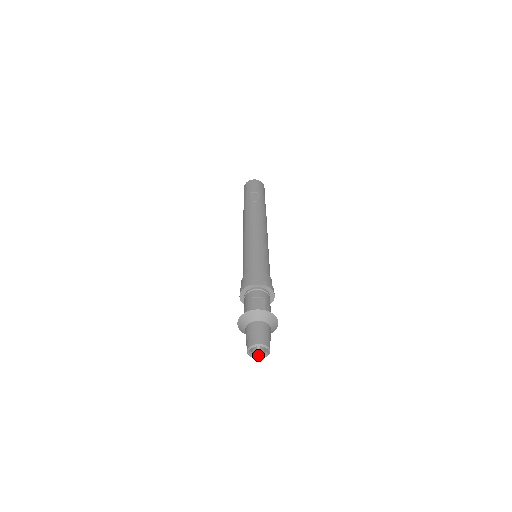
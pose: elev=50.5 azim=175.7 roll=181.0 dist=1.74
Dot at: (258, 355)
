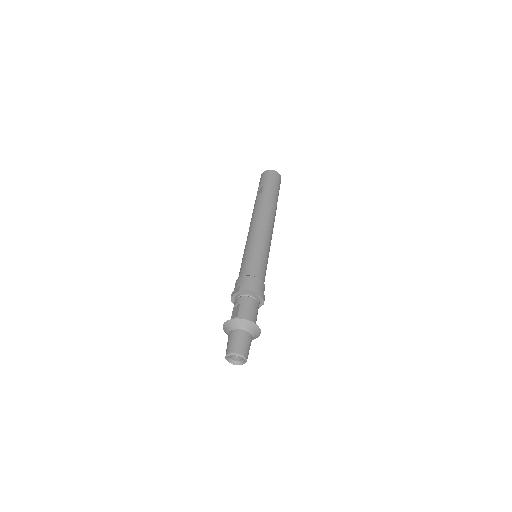
Dot at: (242, 360)
